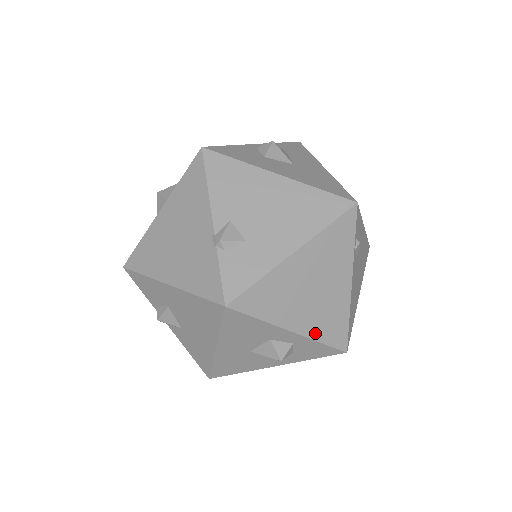
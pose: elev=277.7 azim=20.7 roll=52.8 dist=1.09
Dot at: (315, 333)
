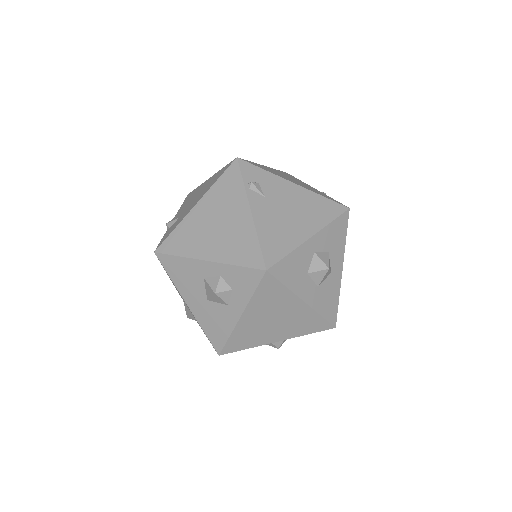
Dot at: (228, 258)
